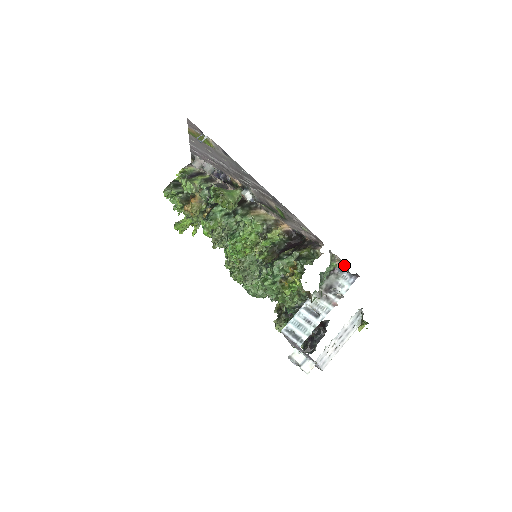
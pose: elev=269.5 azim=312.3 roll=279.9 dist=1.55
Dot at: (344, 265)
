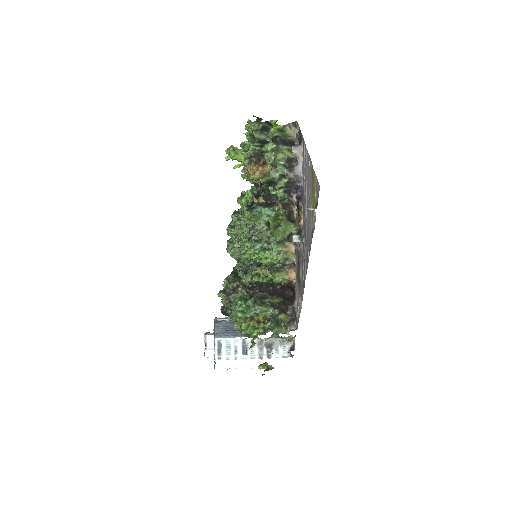
Dot at: occluded
